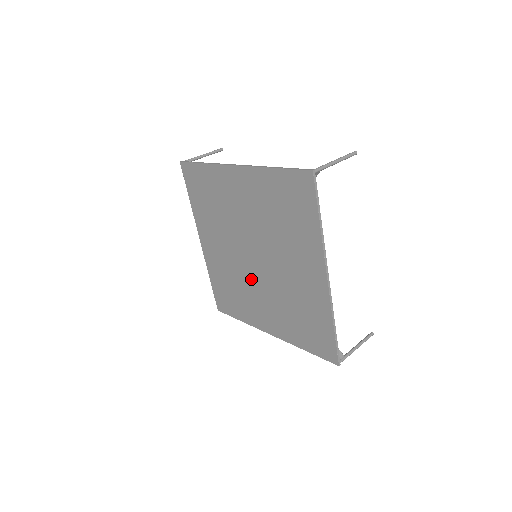
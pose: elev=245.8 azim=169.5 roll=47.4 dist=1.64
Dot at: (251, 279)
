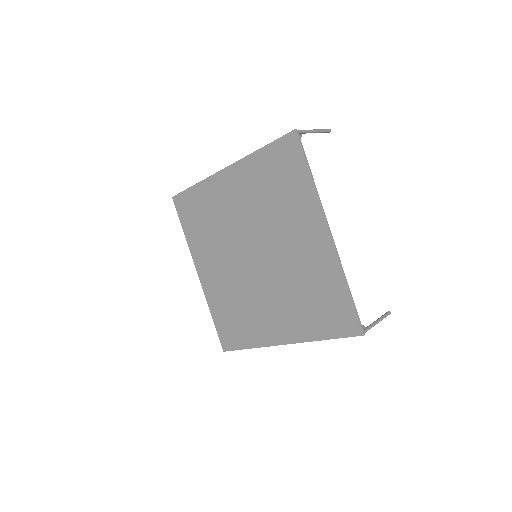
Dot at: (232, 251)
